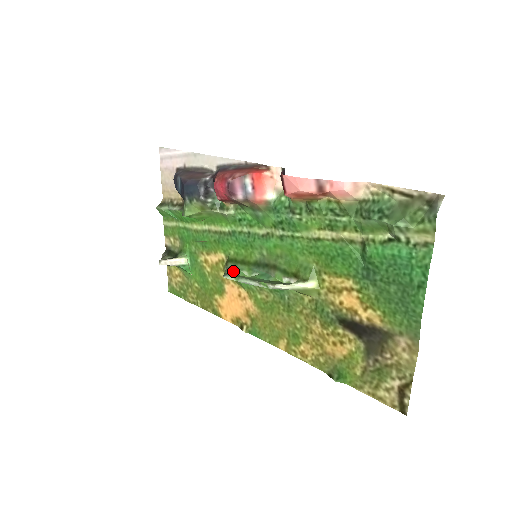
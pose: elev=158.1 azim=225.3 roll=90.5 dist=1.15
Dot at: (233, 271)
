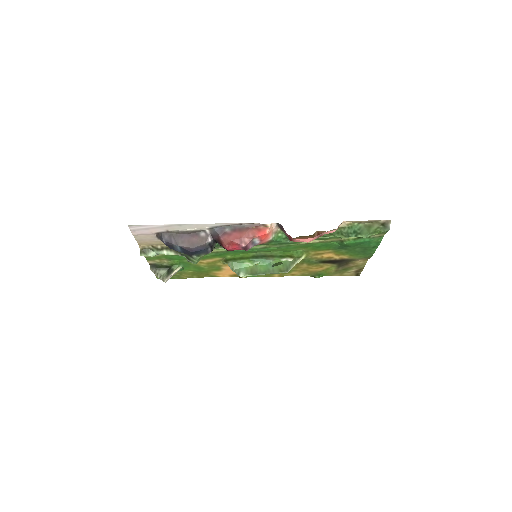
Dot at: (238, 266)
